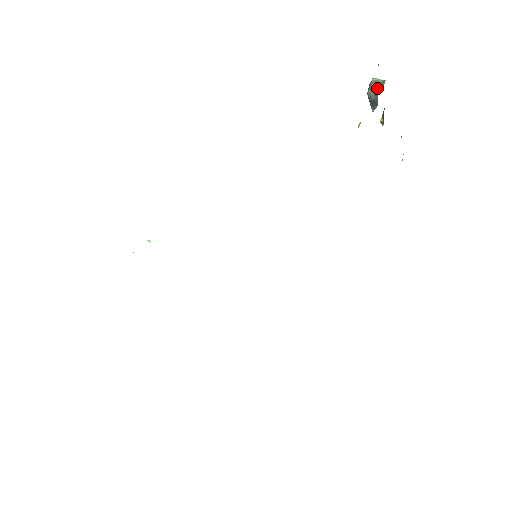
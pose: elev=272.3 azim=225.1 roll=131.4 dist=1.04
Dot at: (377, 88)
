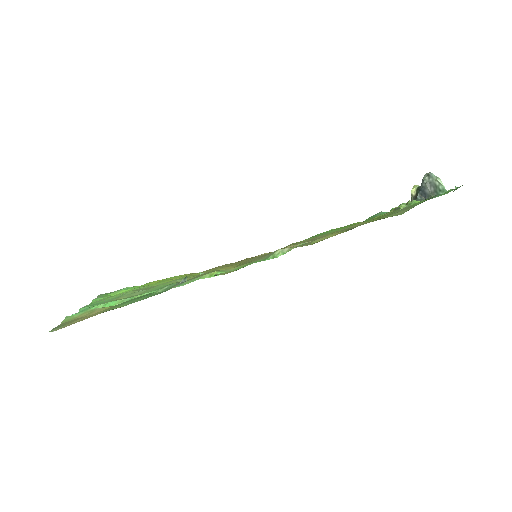
Dot at: (436, 189)
